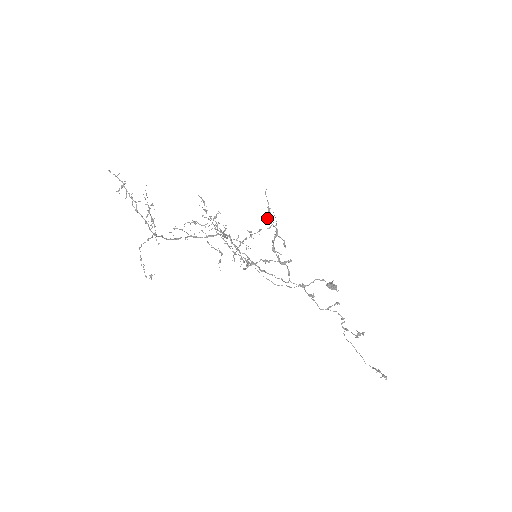
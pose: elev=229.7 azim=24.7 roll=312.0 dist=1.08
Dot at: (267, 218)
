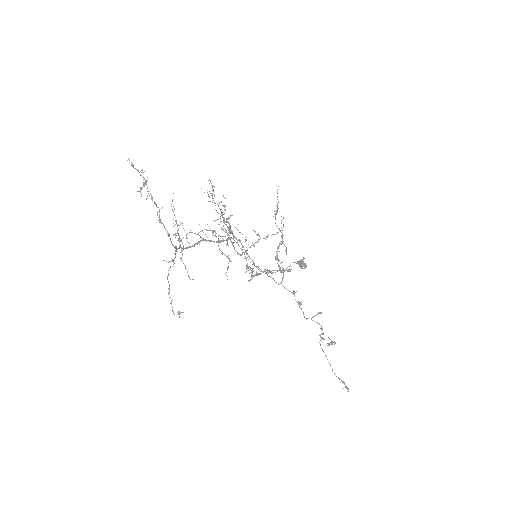
Dot at: occluded
